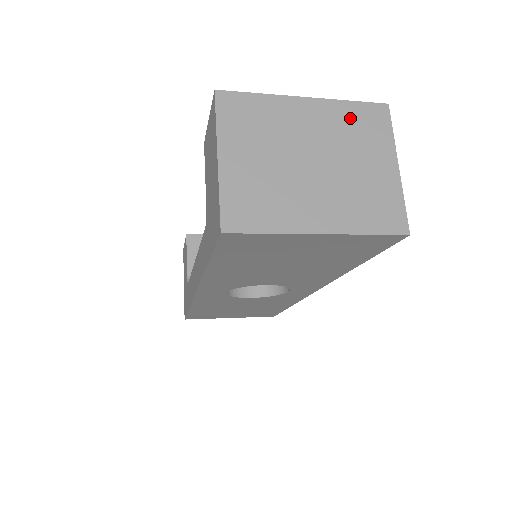
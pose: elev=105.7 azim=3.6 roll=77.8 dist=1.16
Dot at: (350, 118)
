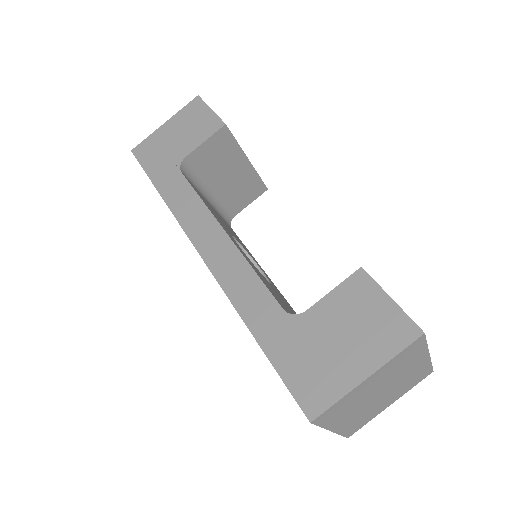
Dot at: (419, 374)
